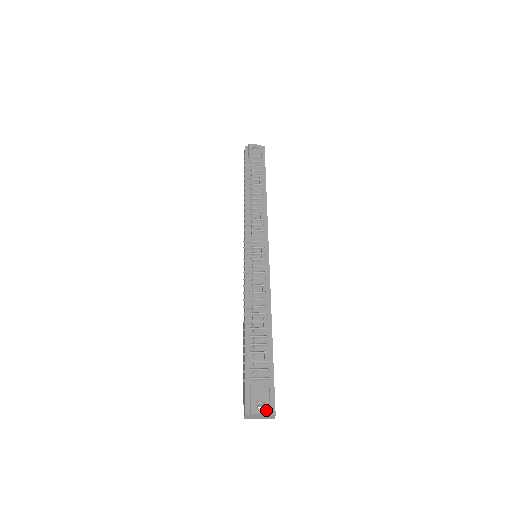
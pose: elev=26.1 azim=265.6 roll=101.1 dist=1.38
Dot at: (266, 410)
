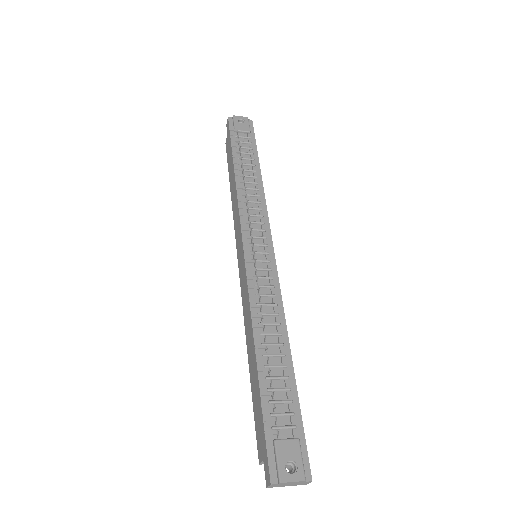
Dot at: (300, 475)
